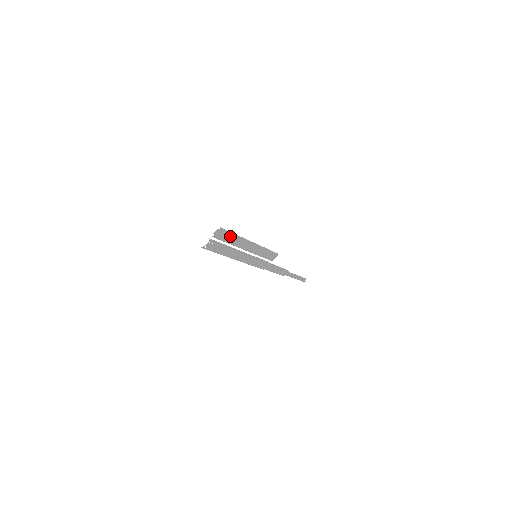
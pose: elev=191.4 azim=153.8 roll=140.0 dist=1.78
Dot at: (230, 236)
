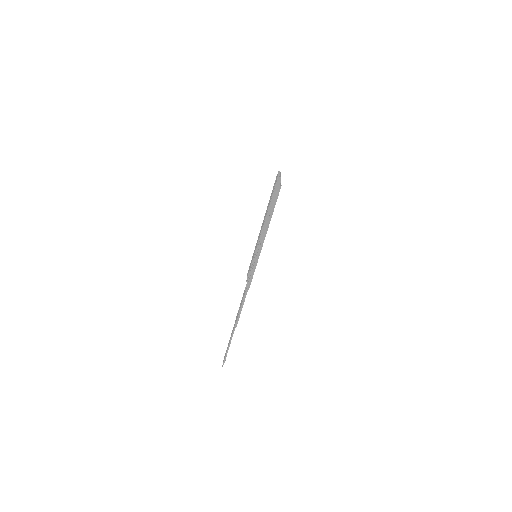
Dot at: occluded
